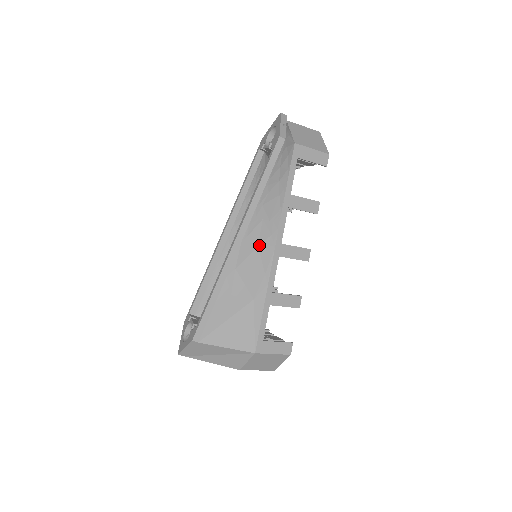
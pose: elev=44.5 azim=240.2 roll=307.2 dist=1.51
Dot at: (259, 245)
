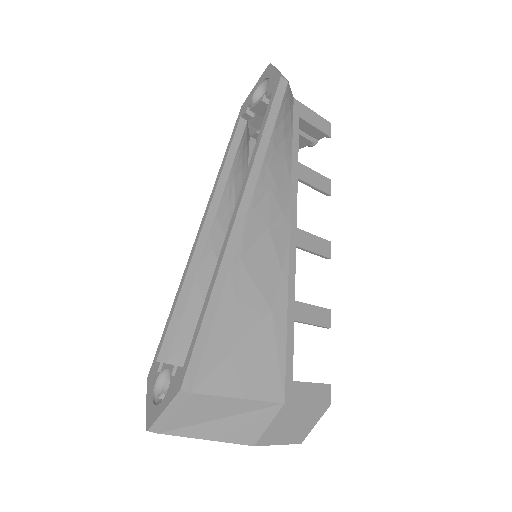
Dot at: (269, 226)
